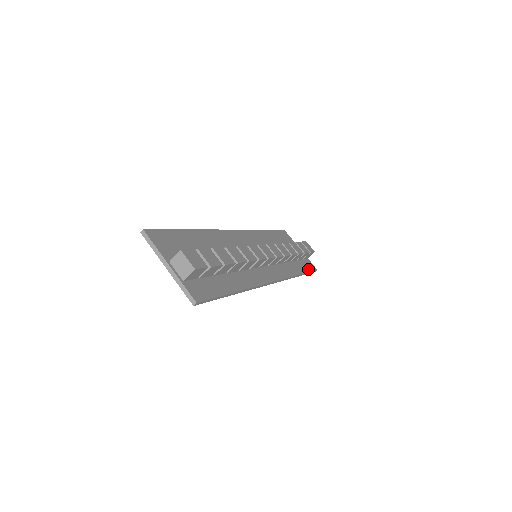
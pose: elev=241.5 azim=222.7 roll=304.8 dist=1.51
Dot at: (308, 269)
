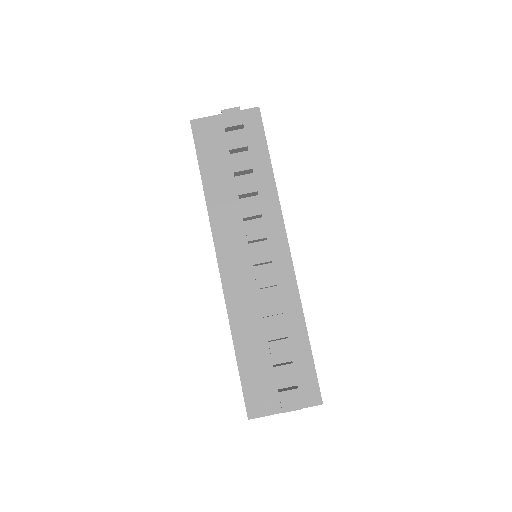
Dot at: (261, 136)
